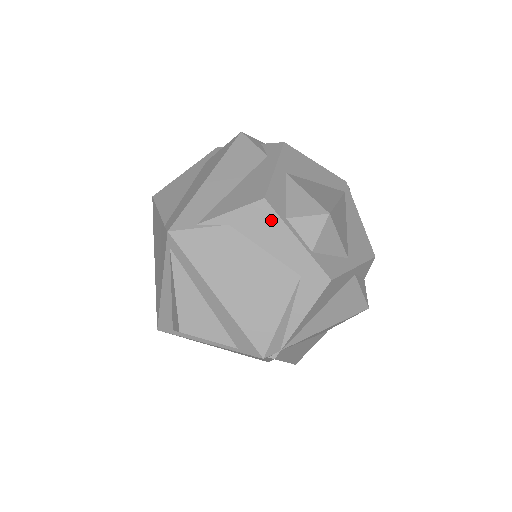
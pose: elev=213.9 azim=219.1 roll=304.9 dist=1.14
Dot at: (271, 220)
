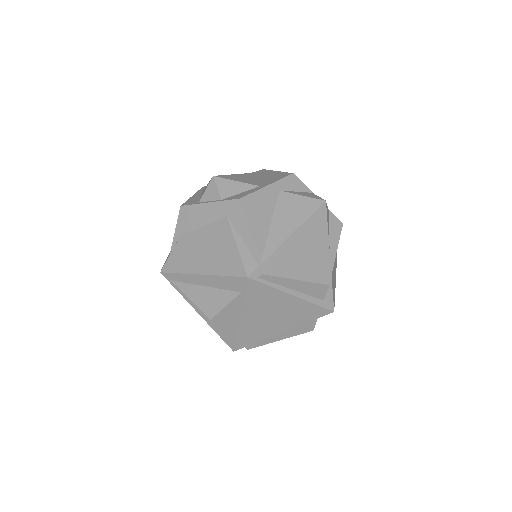
Dot at: (191, 211)
